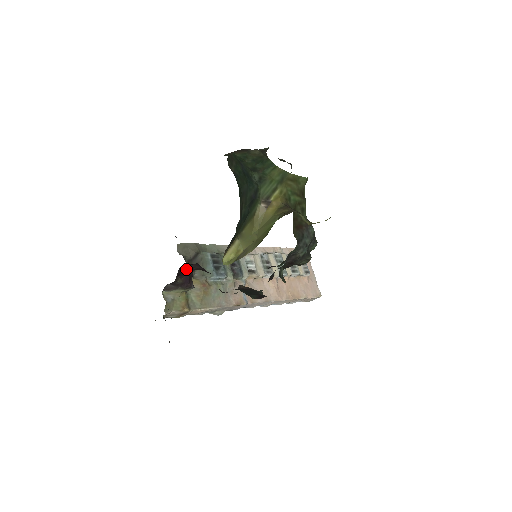
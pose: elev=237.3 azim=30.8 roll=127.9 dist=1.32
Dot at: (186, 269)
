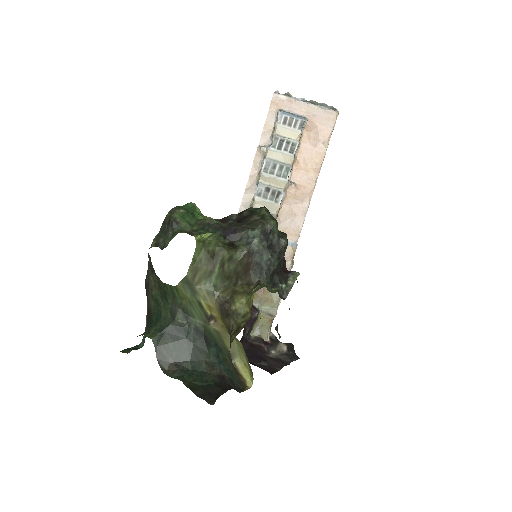
Dot at: occluded
